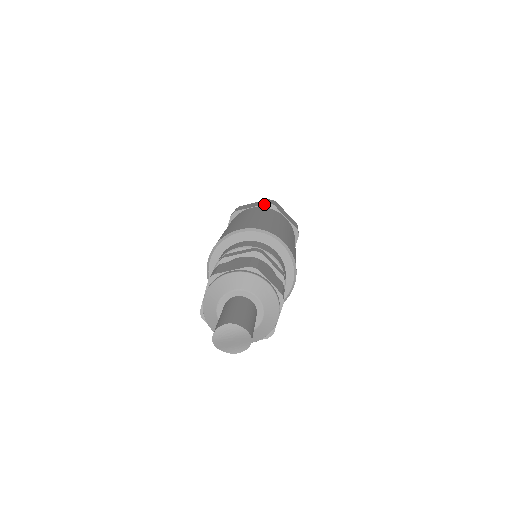
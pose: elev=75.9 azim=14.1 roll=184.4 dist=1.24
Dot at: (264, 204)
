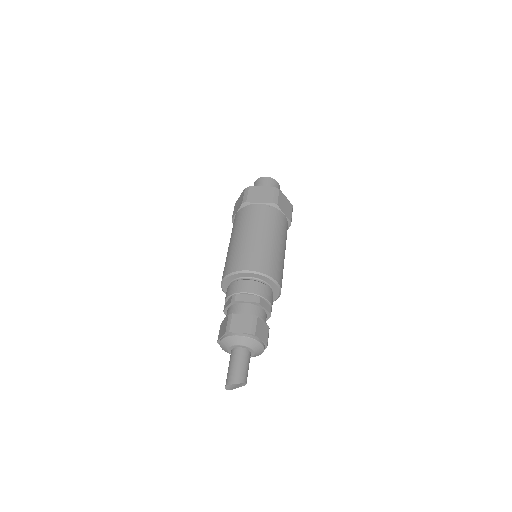
Dot at: (240, 206)
